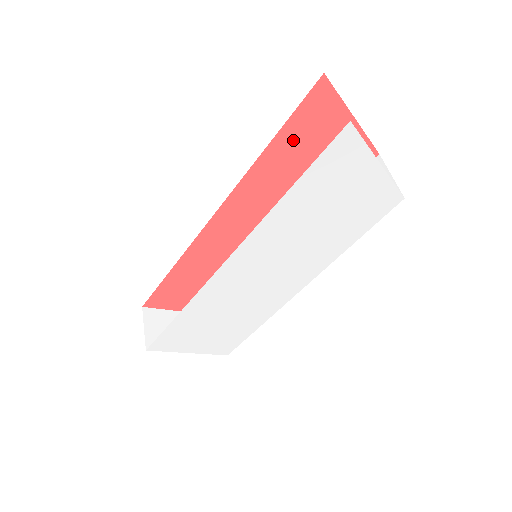
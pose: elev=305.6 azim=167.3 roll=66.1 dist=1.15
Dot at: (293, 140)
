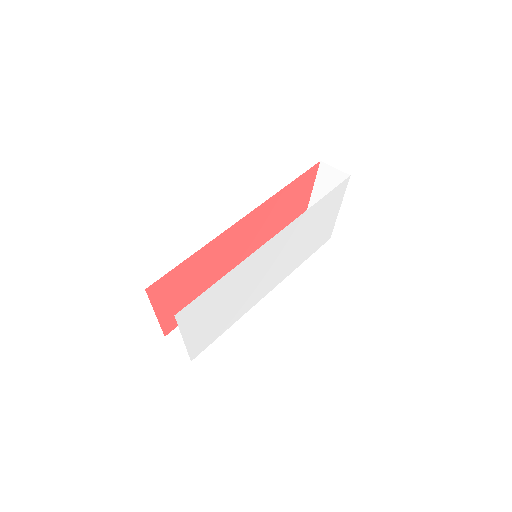
Dot at: (295, 188)
